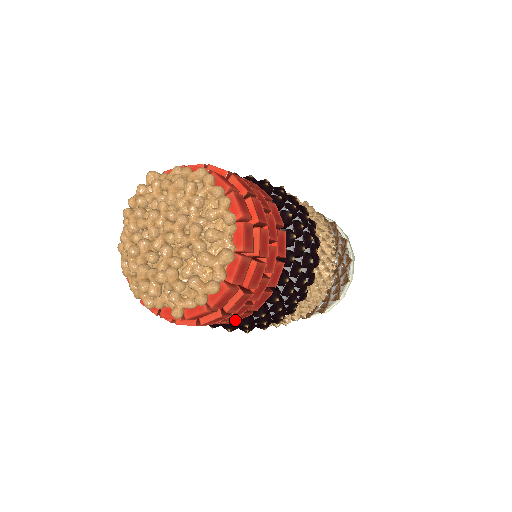
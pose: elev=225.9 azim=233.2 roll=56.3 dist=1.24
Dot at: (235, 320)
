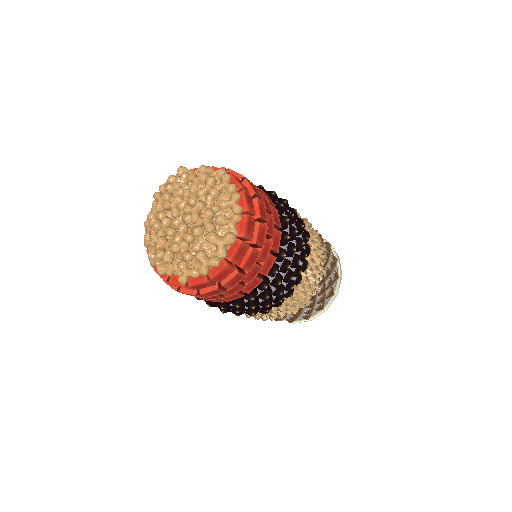
Dot at: (229, 299)
